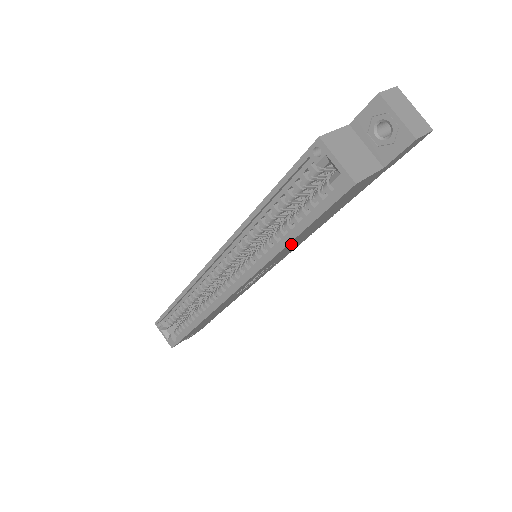
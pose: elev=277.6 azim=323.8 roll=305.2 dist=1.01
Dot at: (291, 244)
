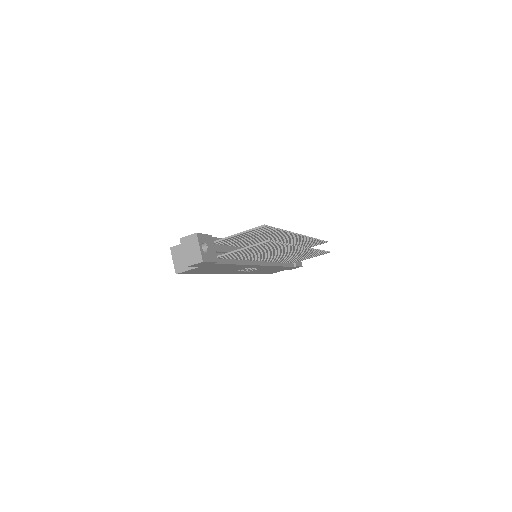
Dot at: (216, 272)
